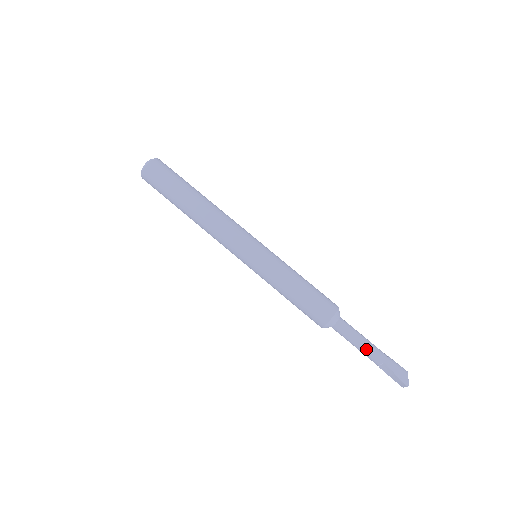
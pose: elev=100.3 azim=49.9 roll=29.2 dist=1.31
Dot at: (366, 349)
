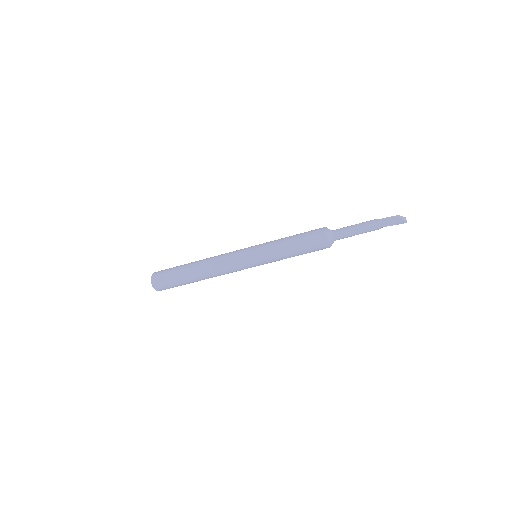
Dot at: (364, 232)
